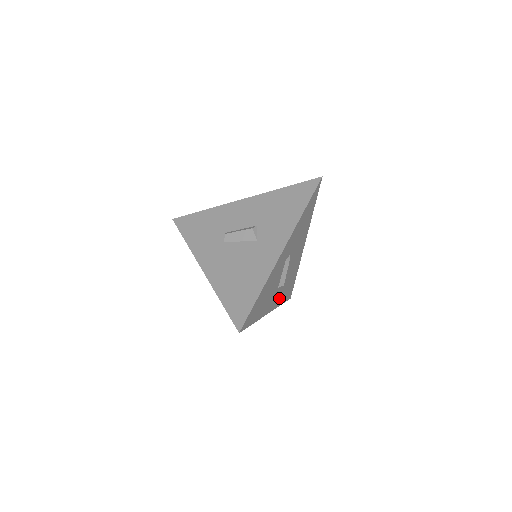
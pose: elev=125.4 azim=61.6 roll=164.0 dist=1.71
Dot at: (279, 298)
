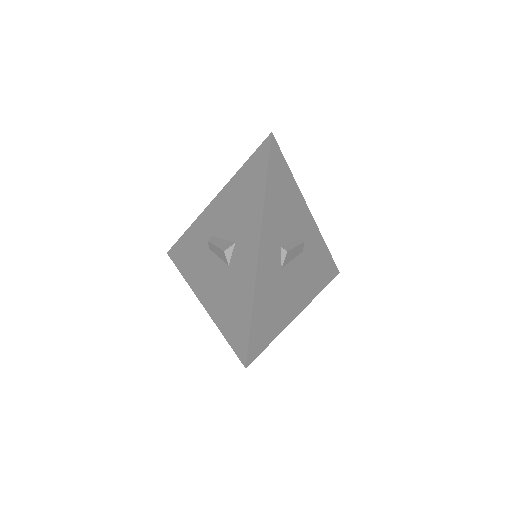
Dot at: (265, 279)
